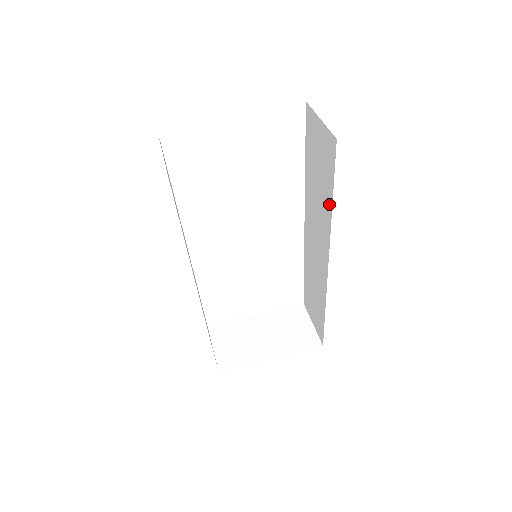
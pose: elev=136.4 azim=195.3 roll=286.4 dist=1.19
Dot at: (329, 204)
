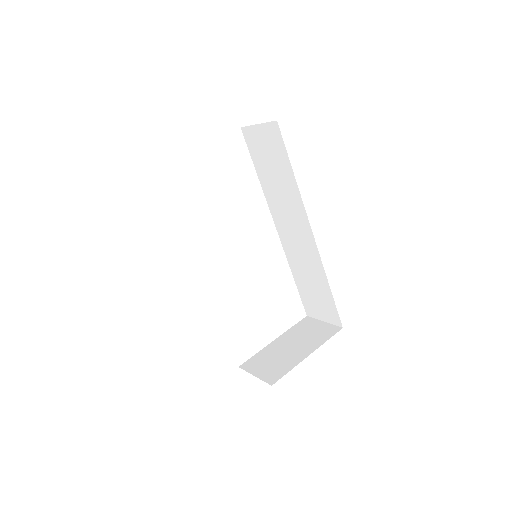
Dot at: (292, 179)
